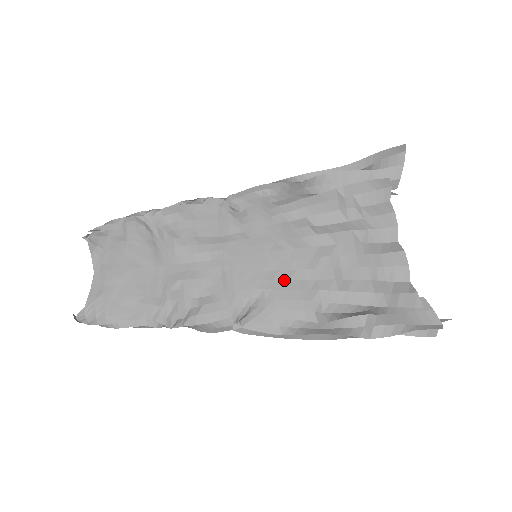
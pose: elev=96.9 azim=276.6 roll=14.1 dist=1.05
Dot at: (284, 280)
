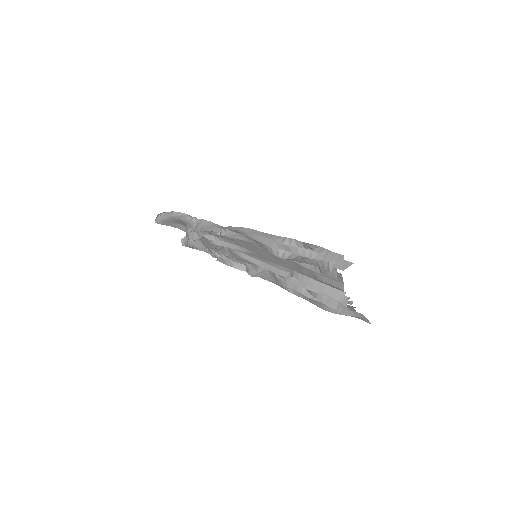
Dot at: occluded
